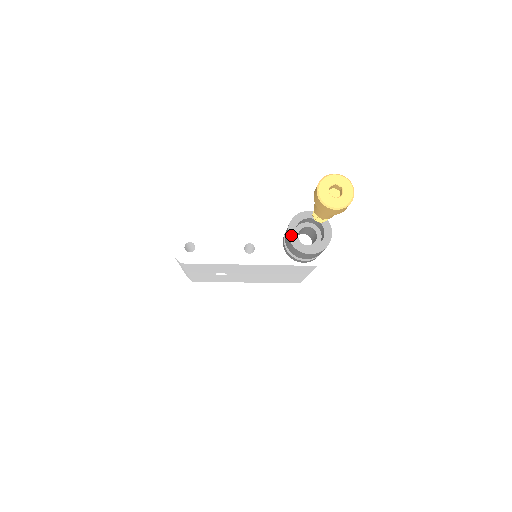
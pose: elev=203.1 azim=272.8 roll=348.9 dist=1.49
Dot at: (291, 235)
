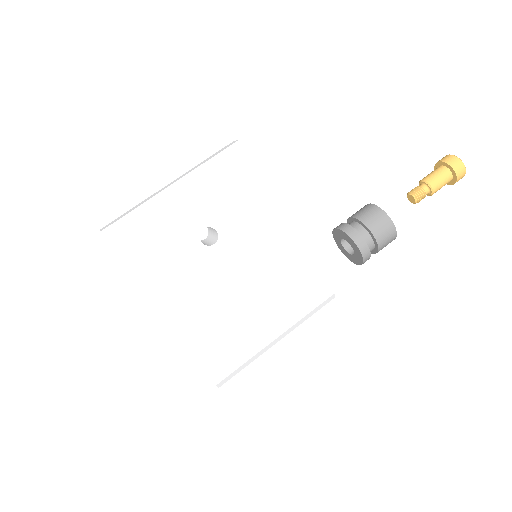
Dot at: (374, 206)
